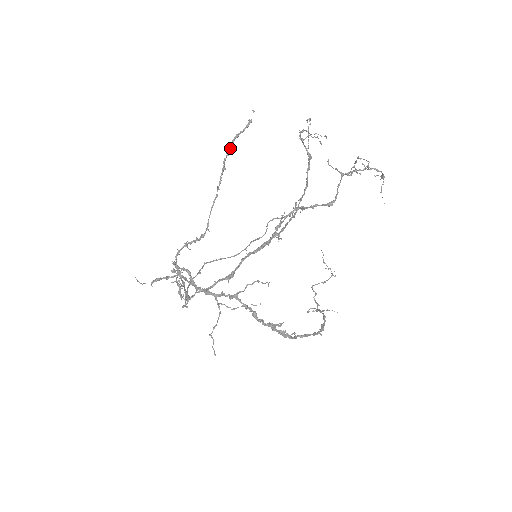
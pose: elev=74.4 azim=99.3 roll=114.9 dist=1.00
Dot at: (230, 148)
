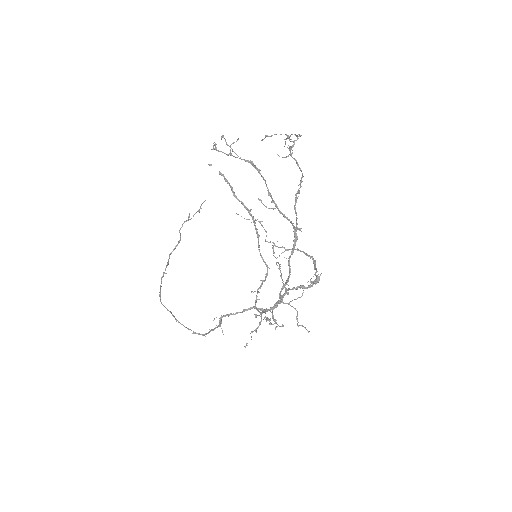
Dot at: (242, 204)
